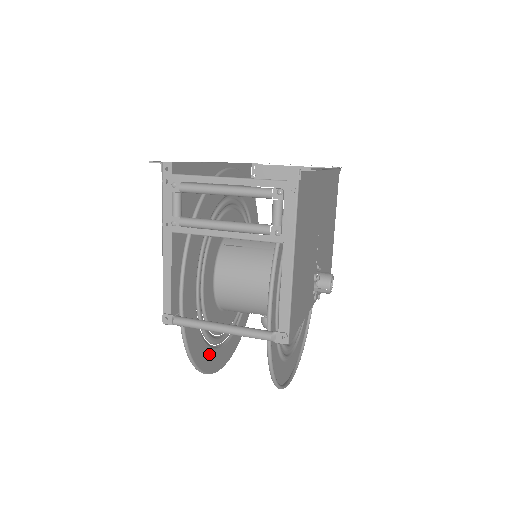
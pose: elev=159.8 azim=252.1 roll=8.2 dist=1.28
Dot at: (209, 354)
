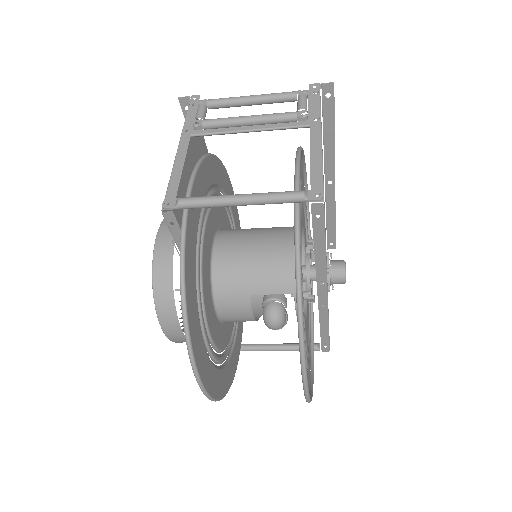
Dot at: (197, 324)
